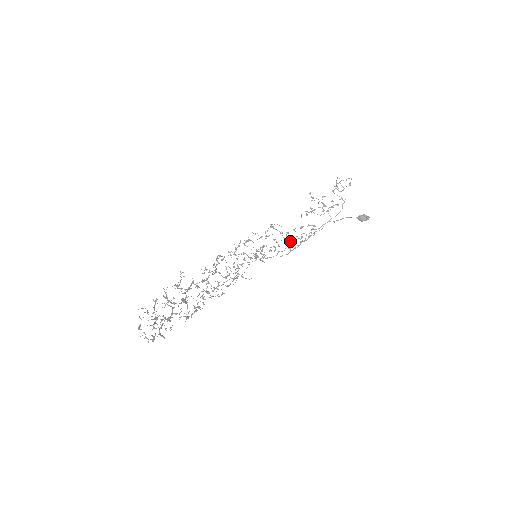
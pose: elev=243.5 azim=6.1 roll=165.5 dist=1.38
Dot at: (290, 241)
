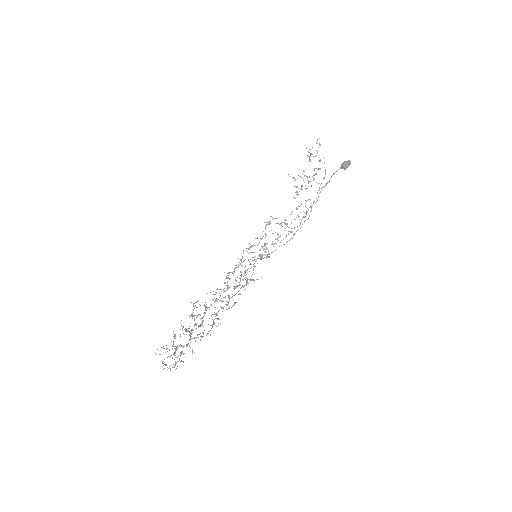
Dot at: occluded
